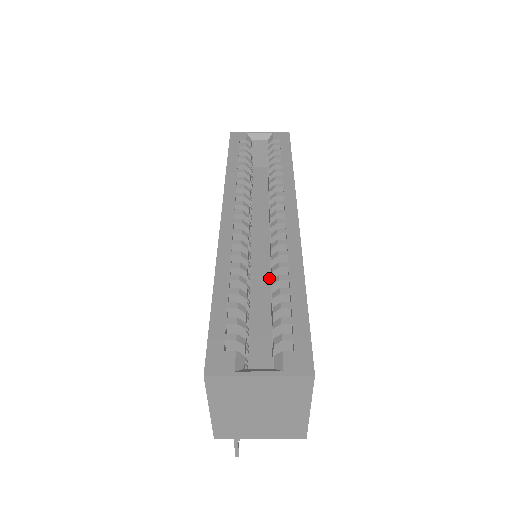
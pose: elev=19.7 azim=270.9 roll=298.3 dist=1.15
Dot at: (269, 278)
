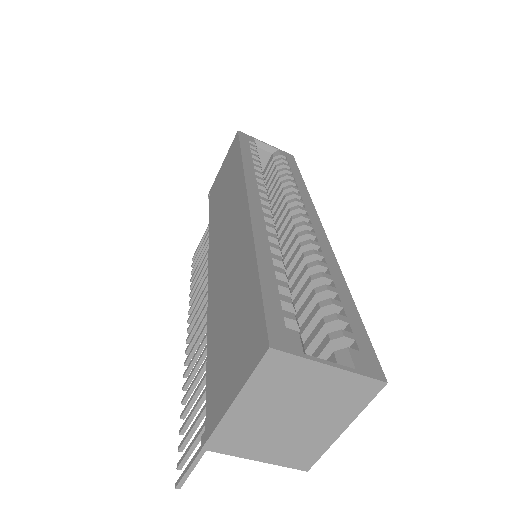
Dot at: occluded
